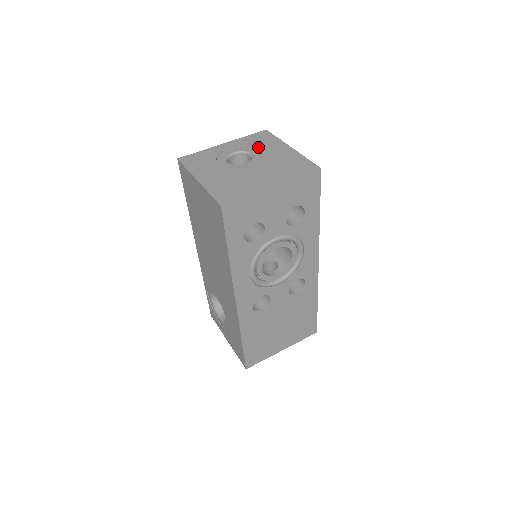
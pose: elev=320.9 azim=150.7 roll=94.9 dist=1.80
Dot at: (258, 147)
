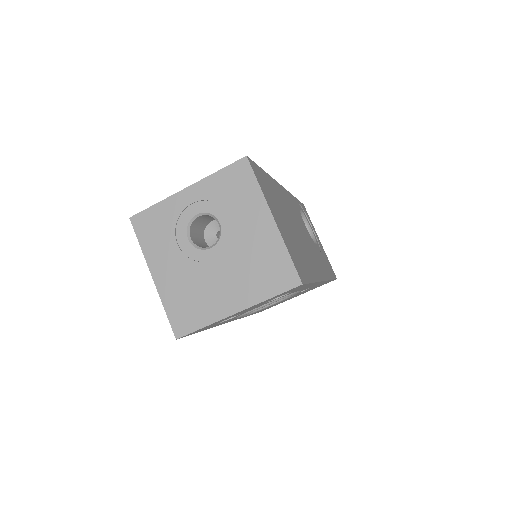
Dot at: (229, 209)
